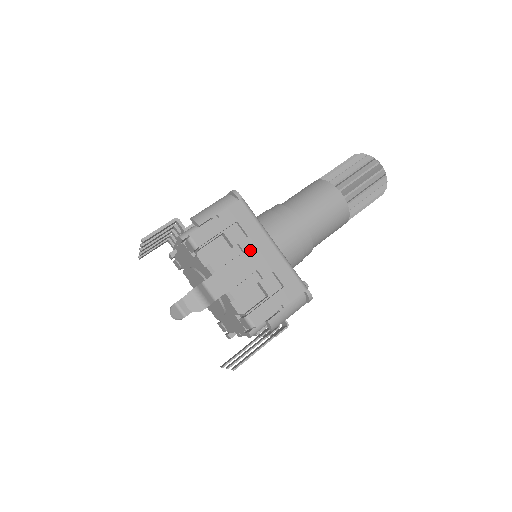
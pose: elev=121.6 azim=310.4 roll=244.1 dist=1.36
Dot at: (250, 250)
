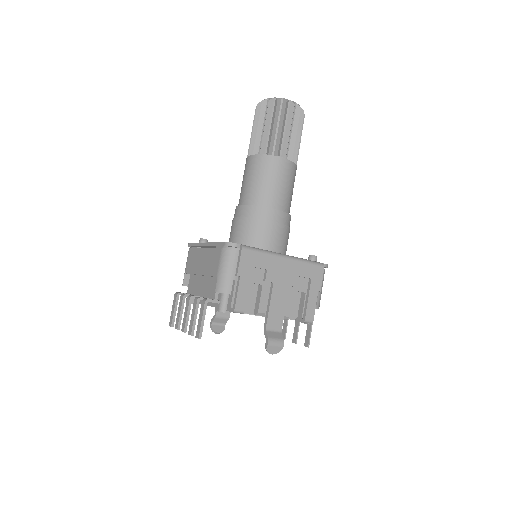
Dot at: (275, 277)
